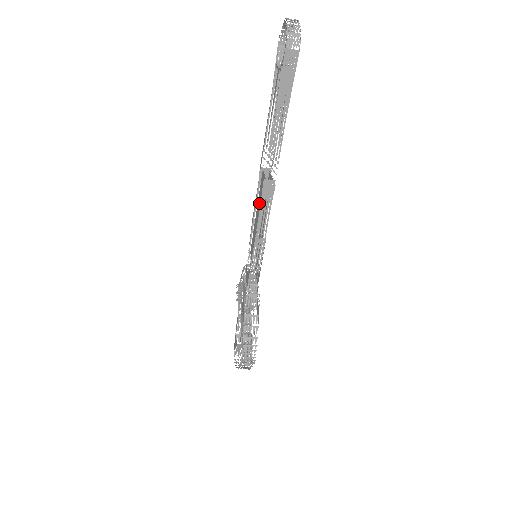
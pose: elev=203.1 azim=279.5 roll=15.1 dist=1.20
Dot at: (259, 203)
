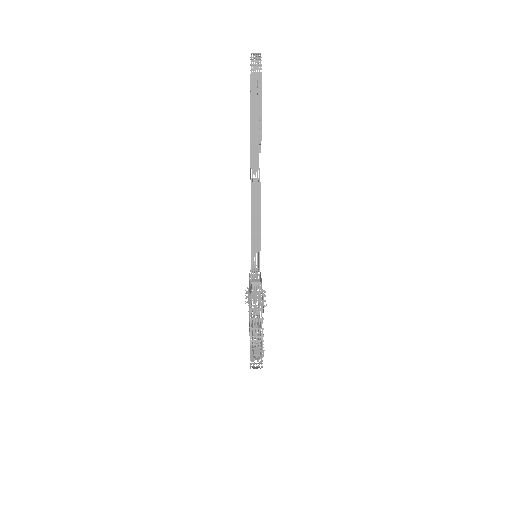
Dot at: occluded
